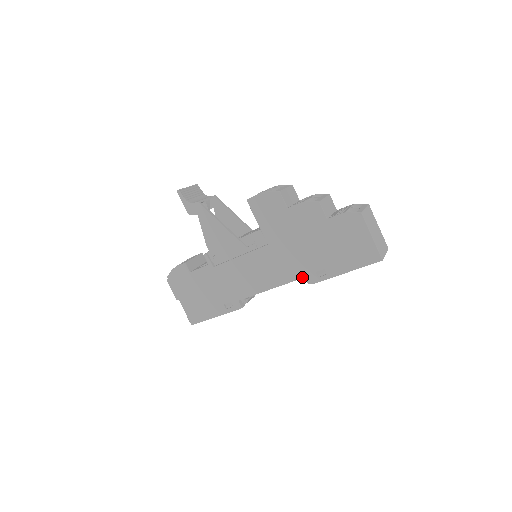
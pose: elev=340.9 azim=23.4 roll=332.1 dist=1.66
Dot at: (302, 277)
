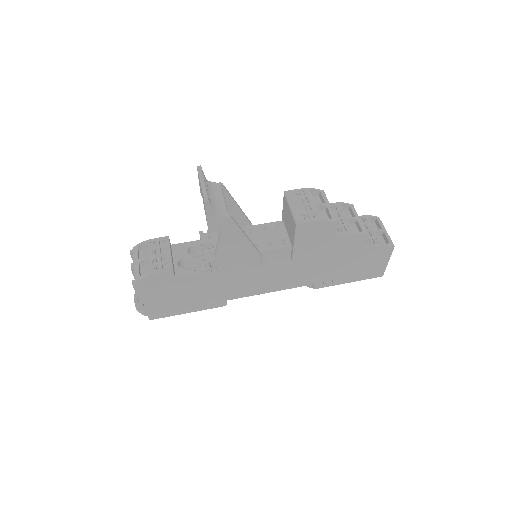
Dot at: occluded
